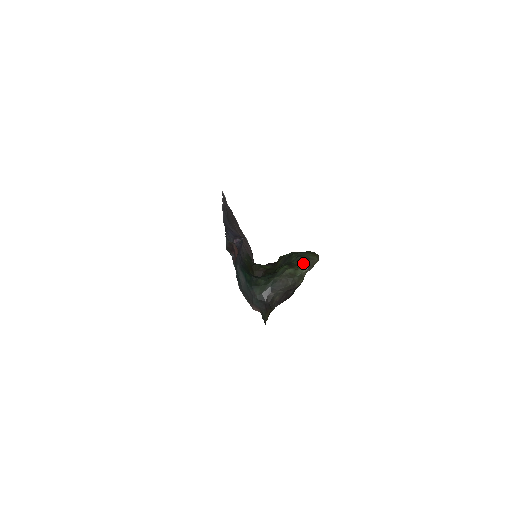
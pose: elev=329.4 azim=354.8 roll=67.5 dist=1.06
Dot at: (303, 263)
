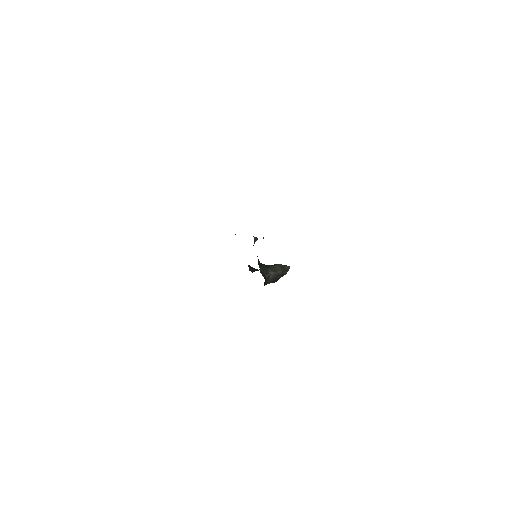
Dot at: occluded
